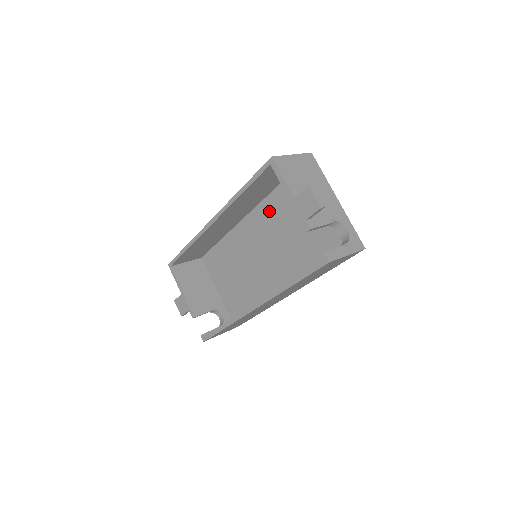
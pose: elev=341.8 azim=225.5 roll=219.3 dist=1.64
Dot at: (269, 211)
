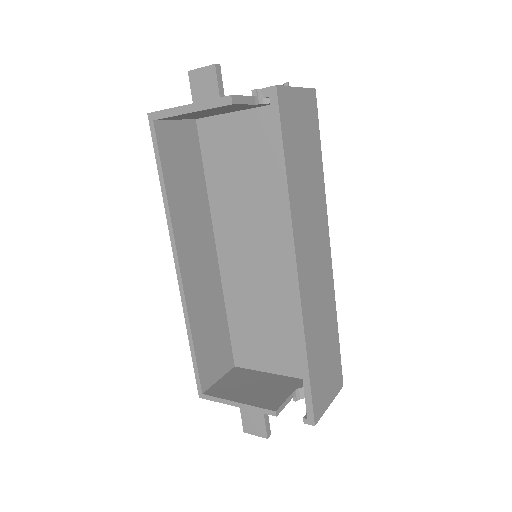
Dot at: (223, 208)
